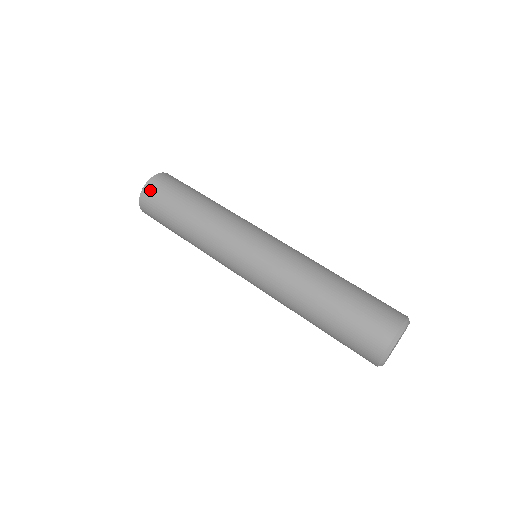
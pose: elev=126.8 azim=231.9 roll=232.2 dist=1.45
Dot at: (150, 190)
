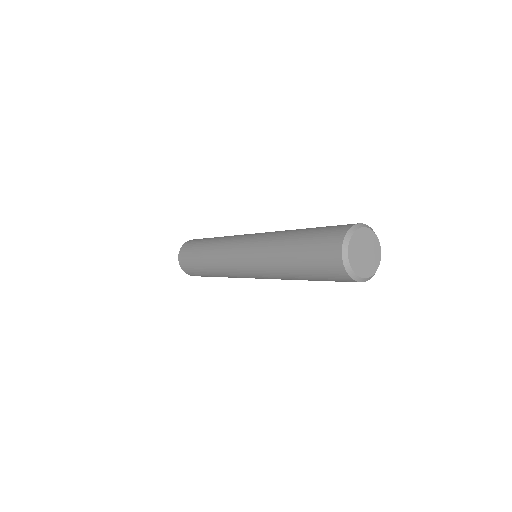
Dot at: (188, 243)
